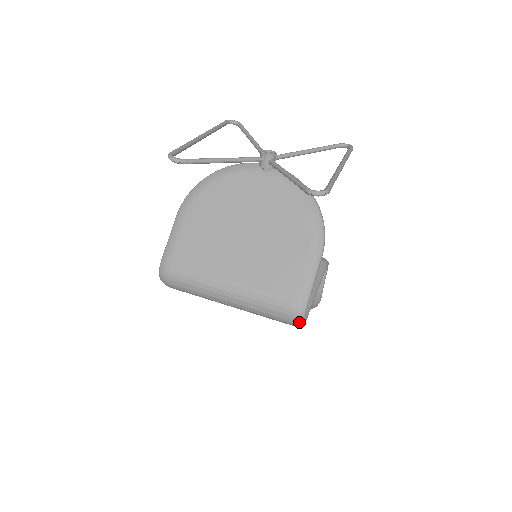
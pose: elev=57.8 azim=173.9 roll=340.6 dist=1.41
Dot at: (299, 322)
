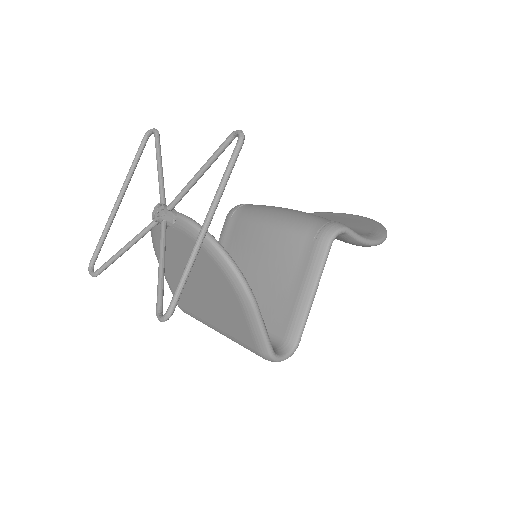
Dot at: (279, 361)
